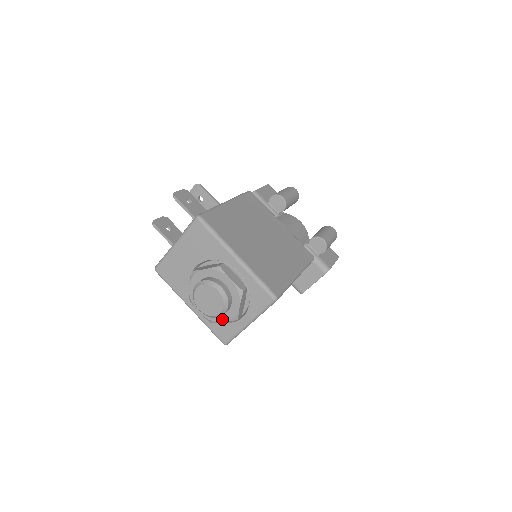
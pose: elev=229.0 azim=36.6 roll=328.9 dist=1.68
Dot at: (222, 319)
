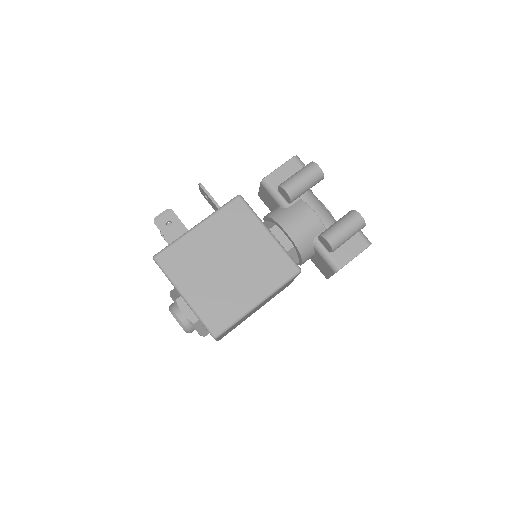
Dot at: occluded
